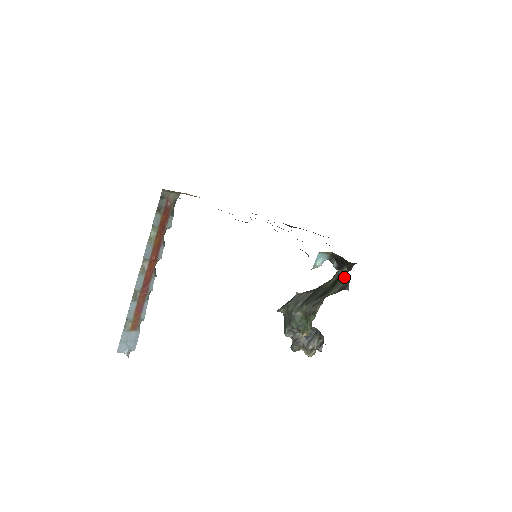
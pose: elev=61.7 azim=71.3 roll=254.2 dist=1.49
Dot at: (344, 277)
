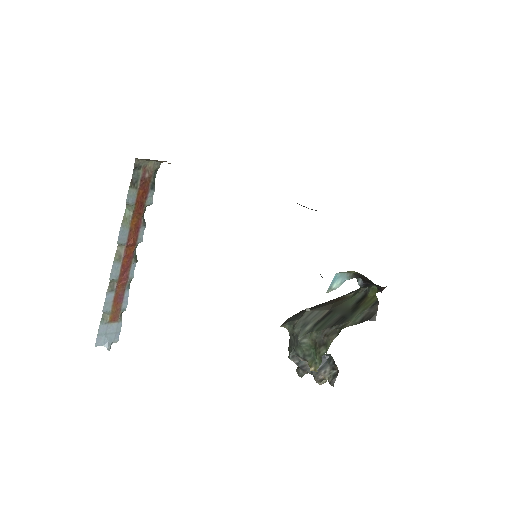
Dot at: (371, 299)
